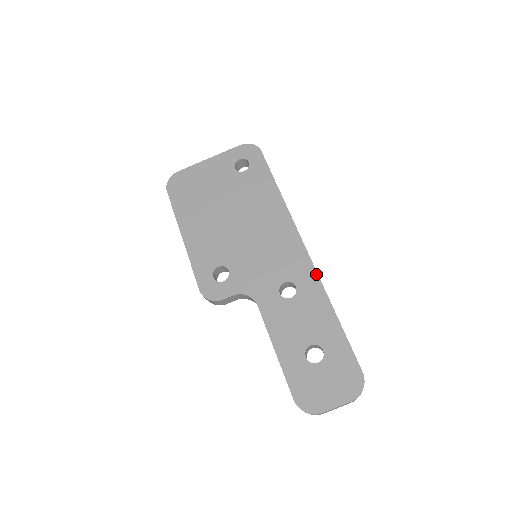
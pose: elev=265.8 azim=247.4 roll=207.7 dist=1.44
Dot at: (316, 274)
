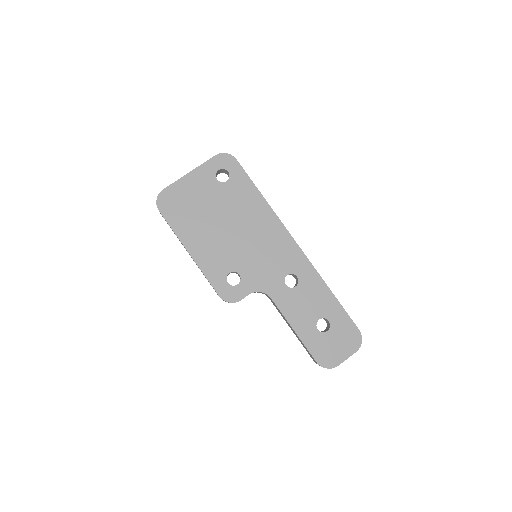
Dot at: (310, 263)
